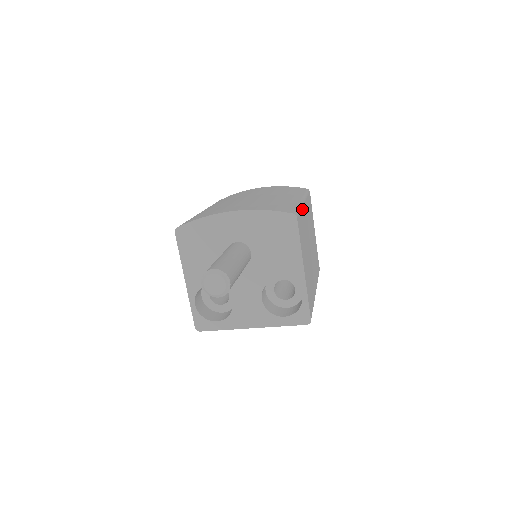
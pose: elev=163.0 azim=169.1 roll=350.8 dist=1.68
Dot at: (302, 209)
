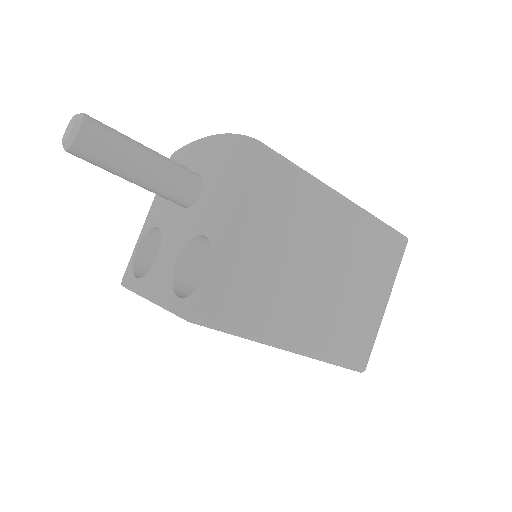
Dot at: (317, 187)
